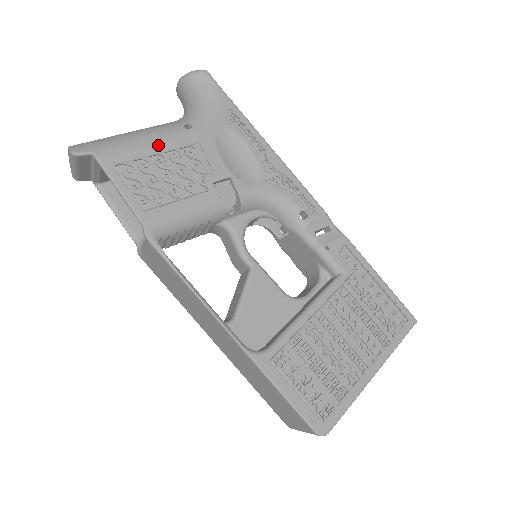
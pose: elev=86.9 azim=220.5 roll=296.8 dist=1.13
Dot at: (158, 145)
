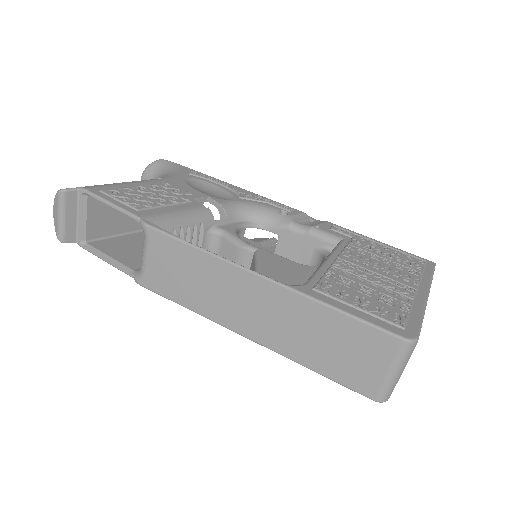
Dot at: (137, 184)
